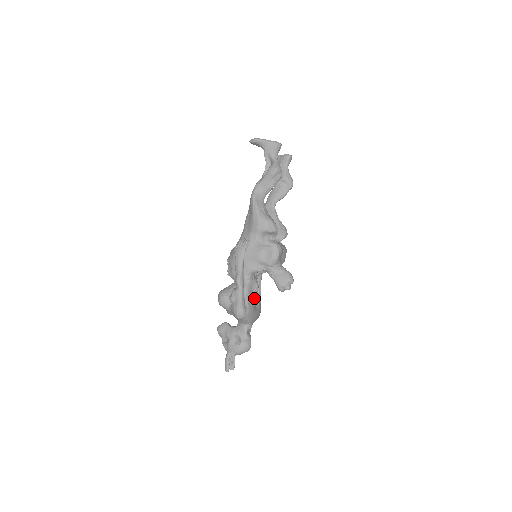
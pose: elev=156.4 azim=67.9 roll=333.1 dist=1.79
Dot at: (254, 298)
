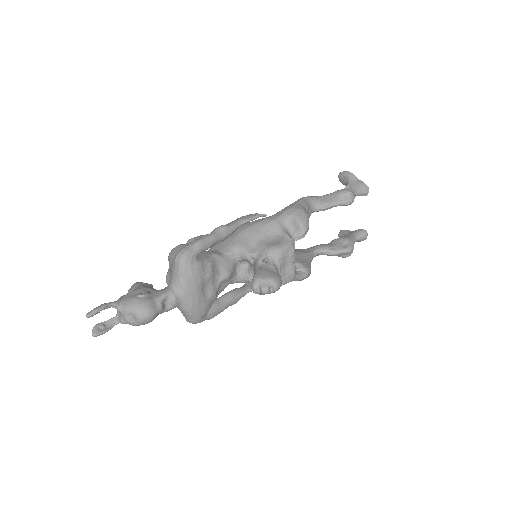
Dot at: (213, 273)
